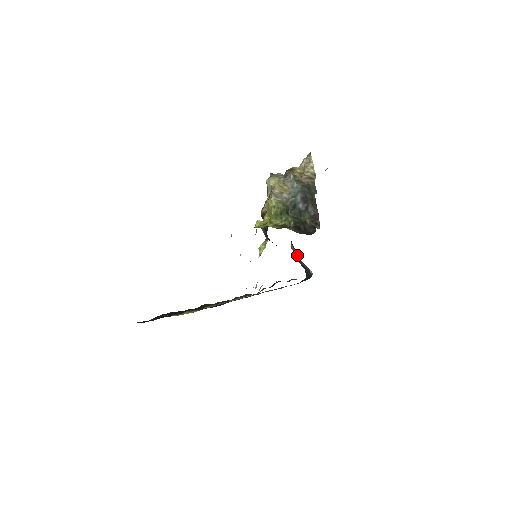
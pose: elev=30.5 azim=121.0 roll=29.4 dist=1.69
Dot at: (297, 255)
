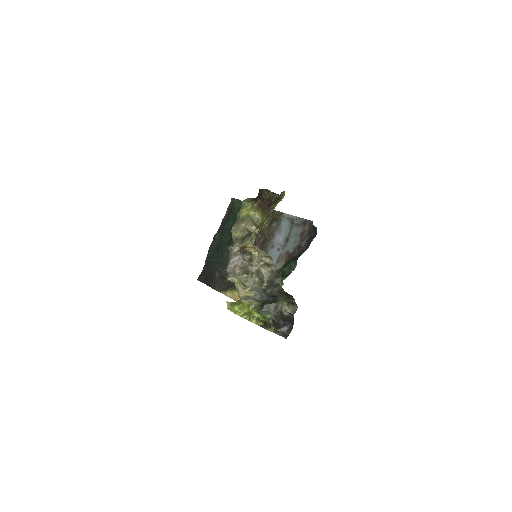
Dot at: occluded
